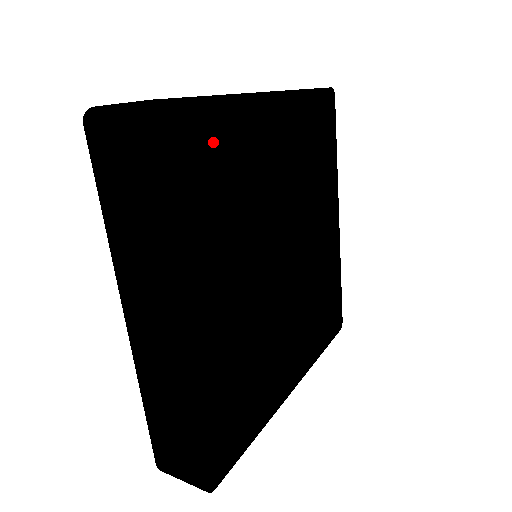
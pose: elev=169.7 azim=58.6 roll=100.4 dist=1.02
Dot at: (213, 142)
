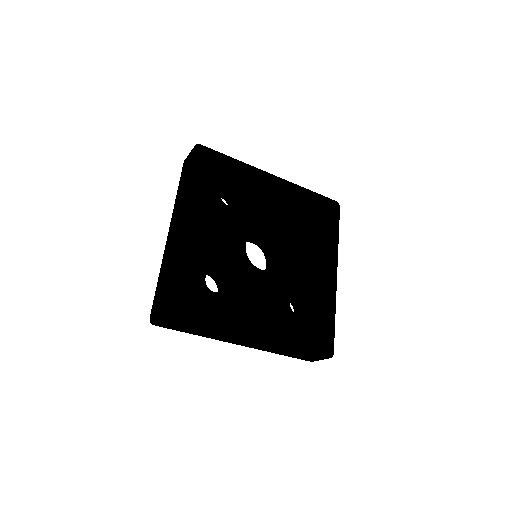
Dot at: (228, 172)
